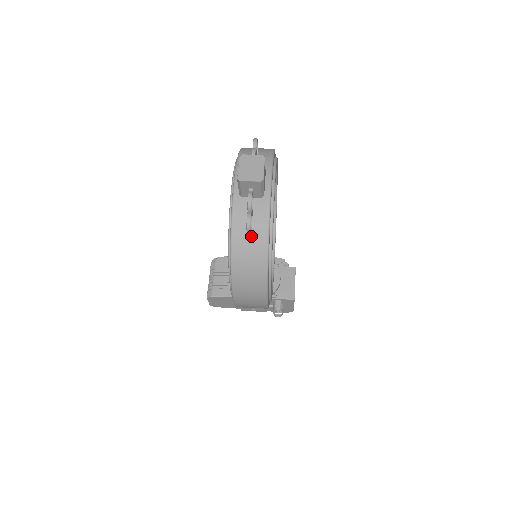
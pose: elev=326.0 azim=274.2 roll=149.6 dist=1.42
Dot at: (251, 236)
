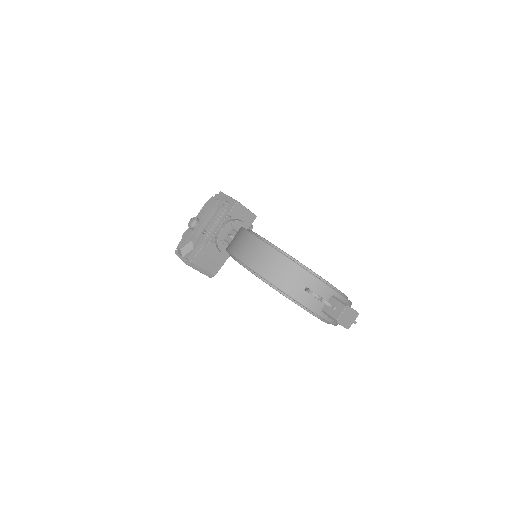
Dot at: occluded
